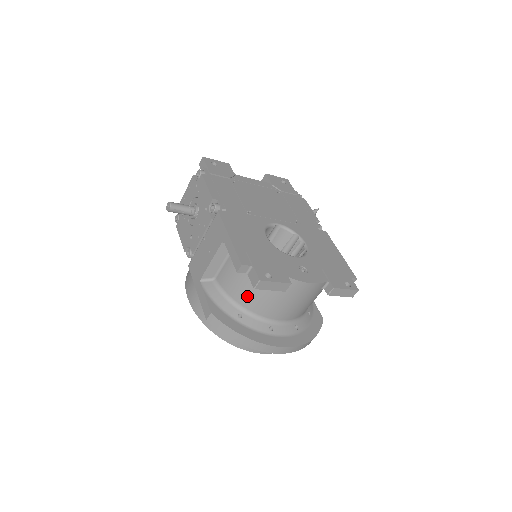
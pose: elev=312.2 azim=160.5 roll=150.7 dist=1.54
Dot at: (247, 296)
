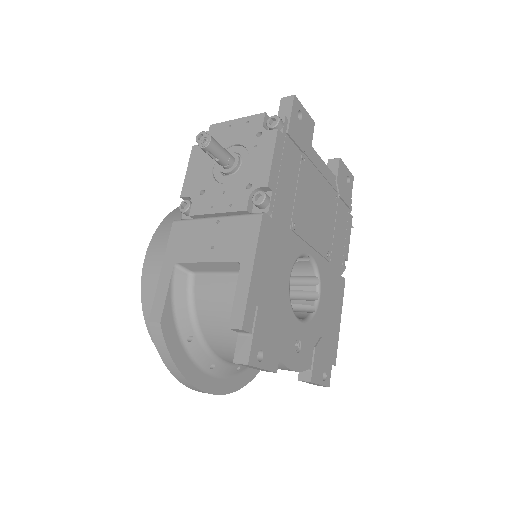
Dot at: (216, 329)
